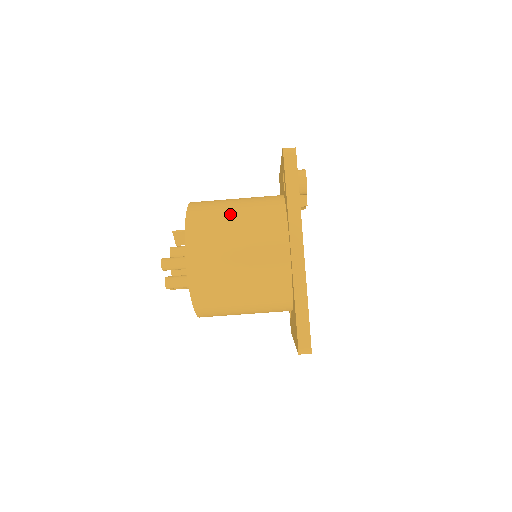
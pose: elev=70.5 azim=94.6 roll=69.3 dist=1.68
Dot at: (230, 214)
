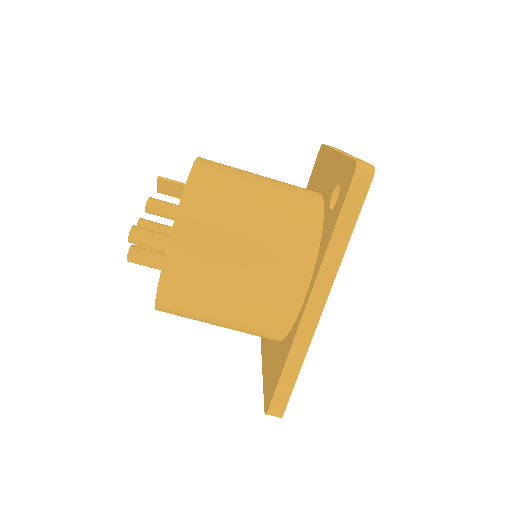
Dot at: (245, 214)
